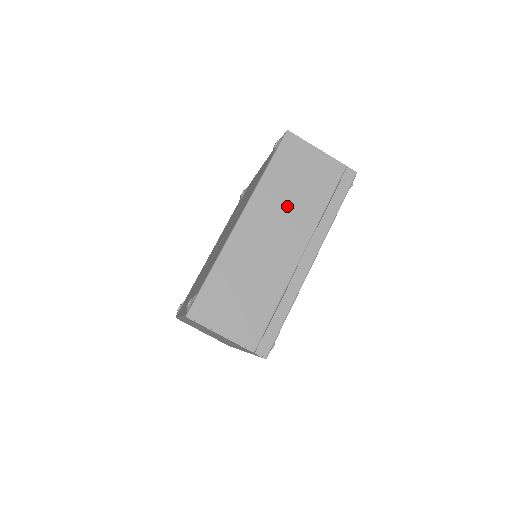
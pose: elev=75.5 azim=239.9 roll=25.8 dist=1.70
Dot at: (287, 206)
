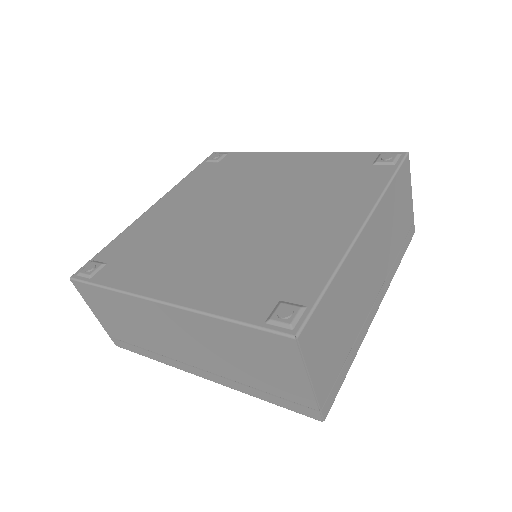
Dot at: (217, 349)
